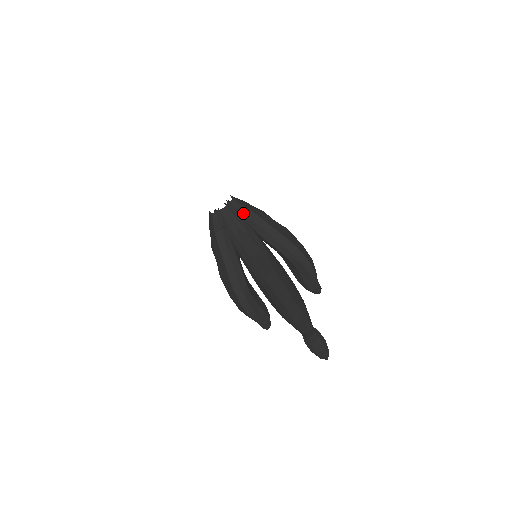
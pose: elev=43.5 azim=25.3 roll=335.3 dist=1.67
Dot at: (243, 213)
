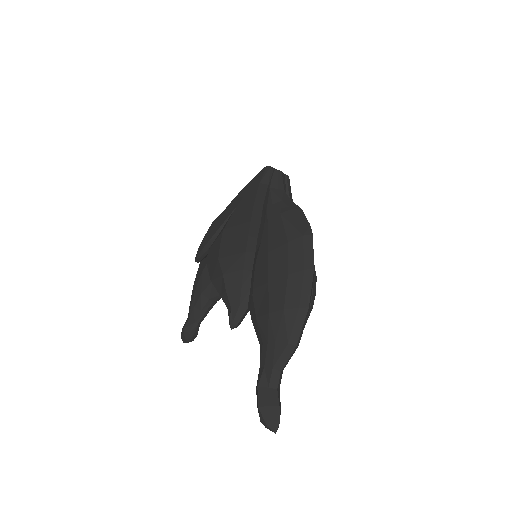
Dot at: (289, 194)
